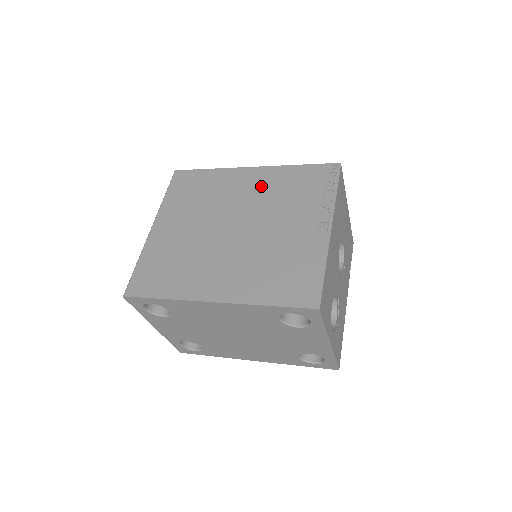
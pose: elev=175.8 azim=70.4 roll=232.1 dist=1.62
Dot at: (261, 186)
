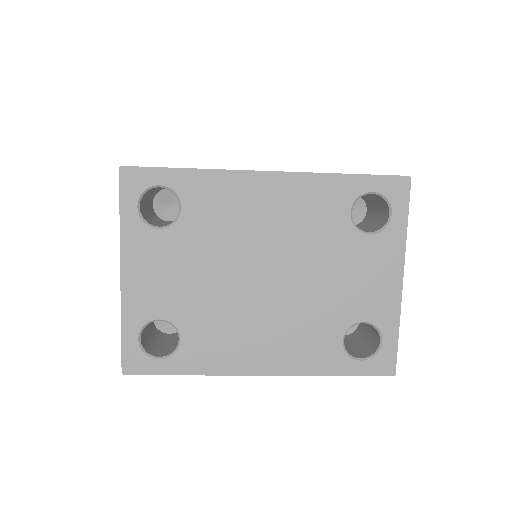
Dot at: occluded
